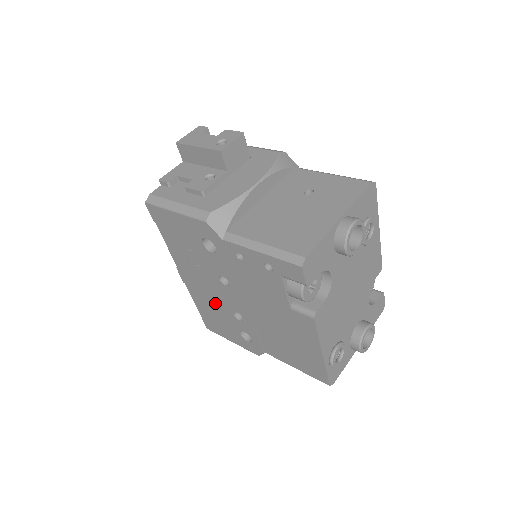
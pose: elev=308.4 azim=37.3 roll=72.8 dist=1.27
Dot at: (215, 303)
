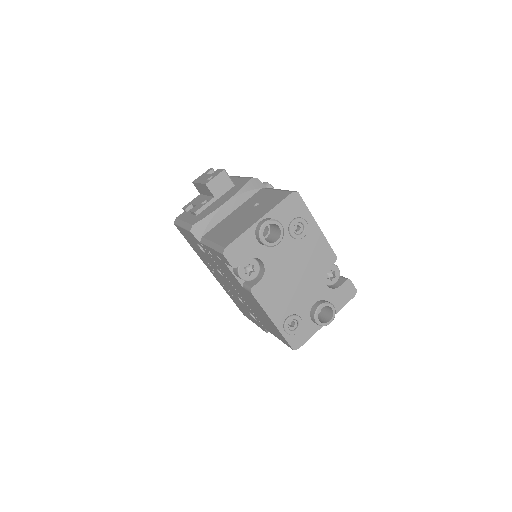
Dot at: (230, 292)
